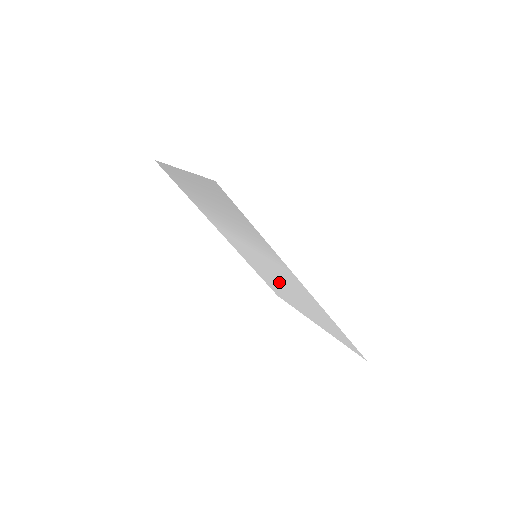
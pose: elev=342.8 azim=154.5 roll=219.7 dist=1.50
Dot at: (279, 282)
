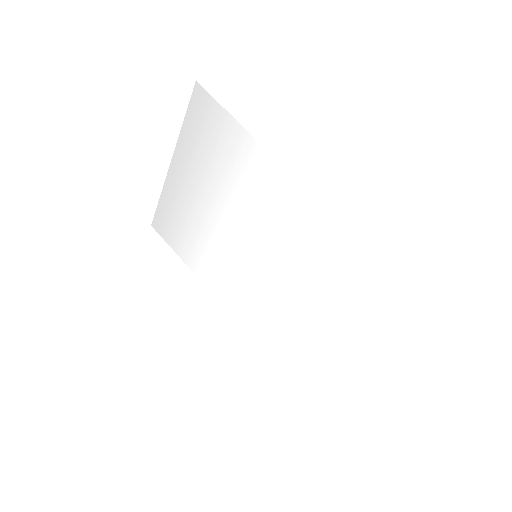
Dot at: (289, 291)
